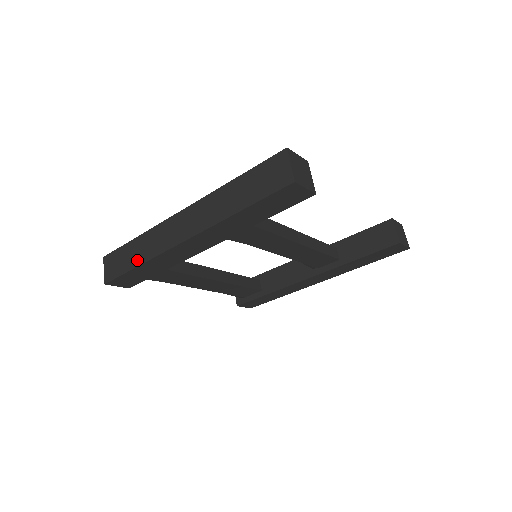
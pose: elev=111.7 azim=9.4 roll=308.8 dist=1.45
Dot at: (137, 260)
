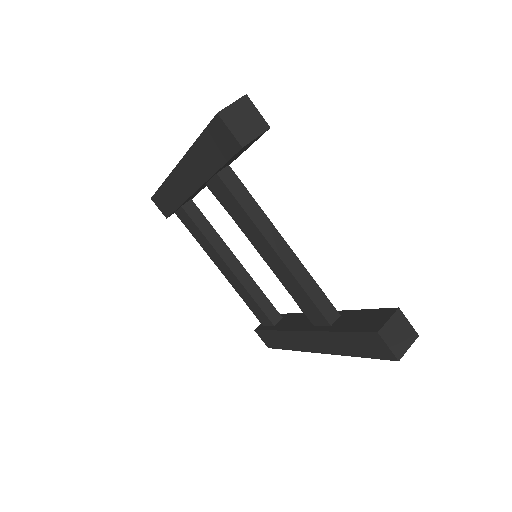
Dot at: occluded
